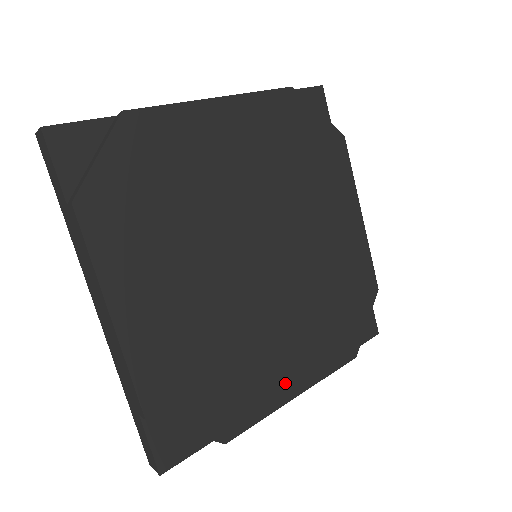
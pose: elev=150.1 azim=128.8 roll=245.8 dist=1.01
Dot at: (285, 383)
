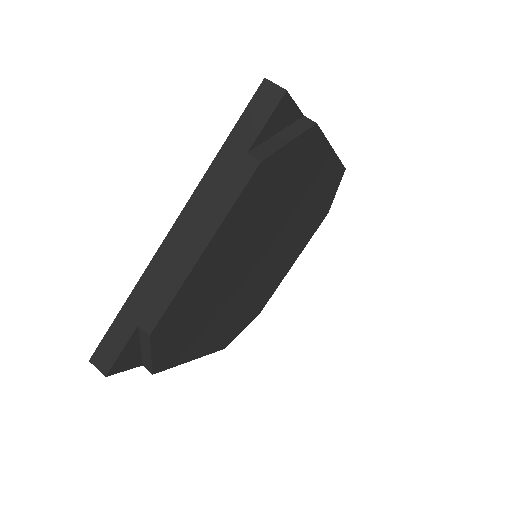
Dot at: (198, 348)
